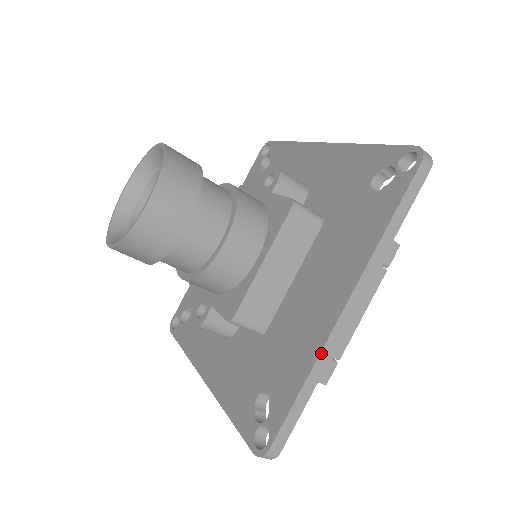
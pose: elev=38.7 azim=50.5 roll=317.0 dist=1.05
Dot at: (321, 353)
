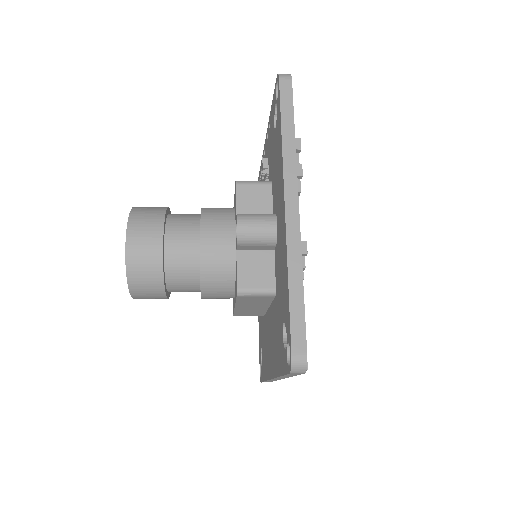
Dot at: (268, 380)
